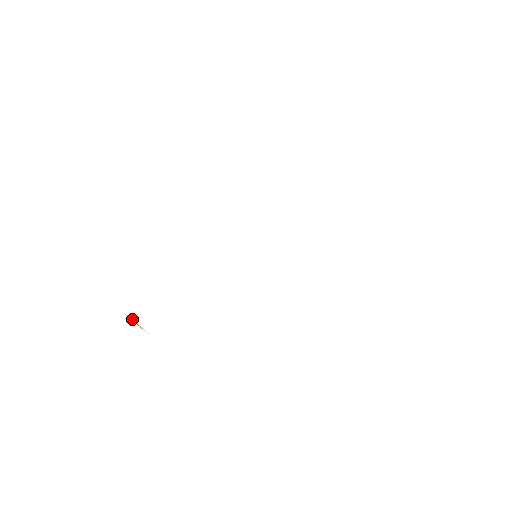
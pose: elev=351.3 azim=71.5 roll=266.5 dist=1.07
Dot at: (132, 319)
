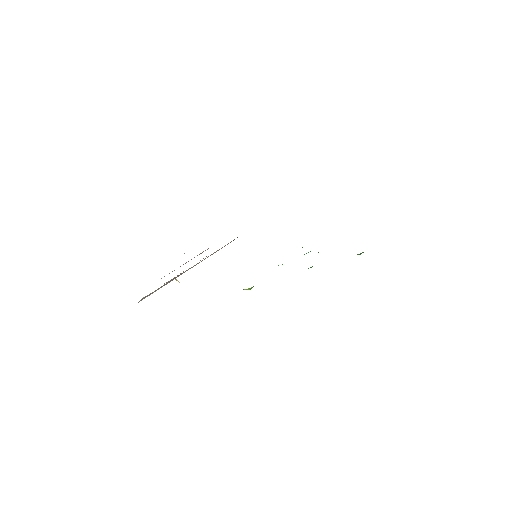
Dot at: (176, 280)
